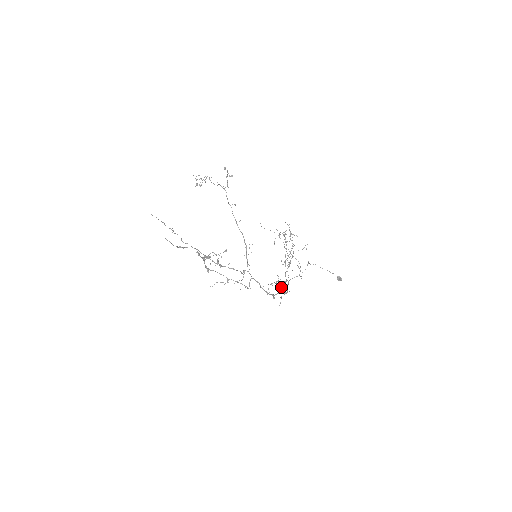
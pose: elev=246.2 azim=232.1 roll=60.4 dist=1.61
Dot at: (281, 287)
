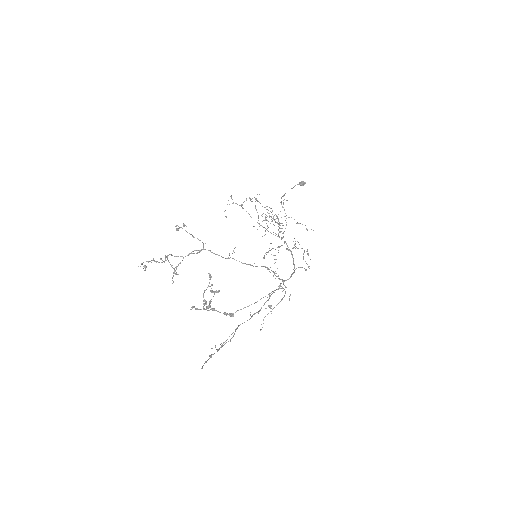
Dot at: (290, 251)
